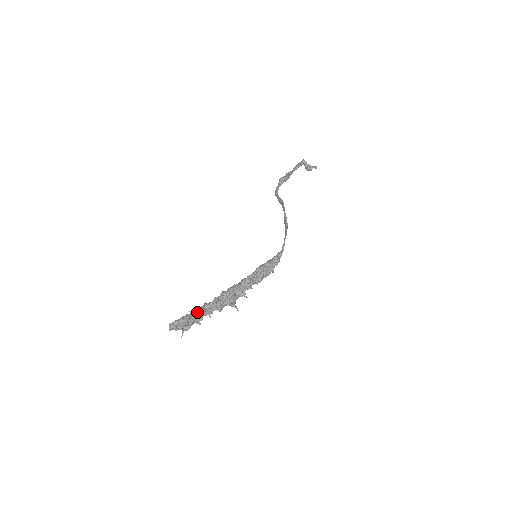
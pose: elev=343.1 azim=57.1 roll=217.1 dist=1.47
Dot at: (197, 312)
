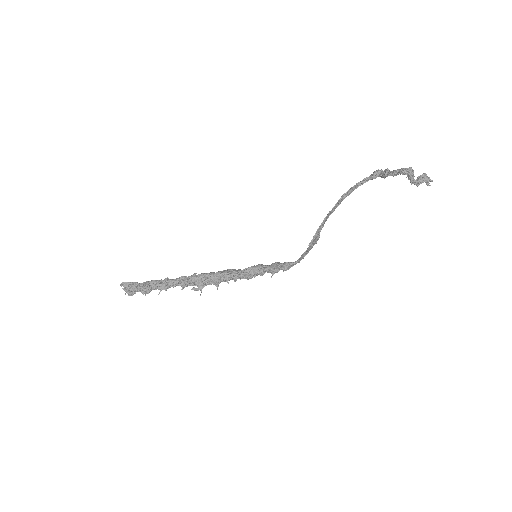
Dot at: (146, 286)
